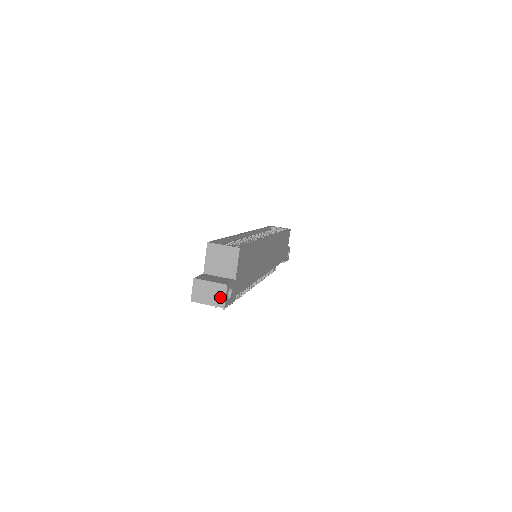
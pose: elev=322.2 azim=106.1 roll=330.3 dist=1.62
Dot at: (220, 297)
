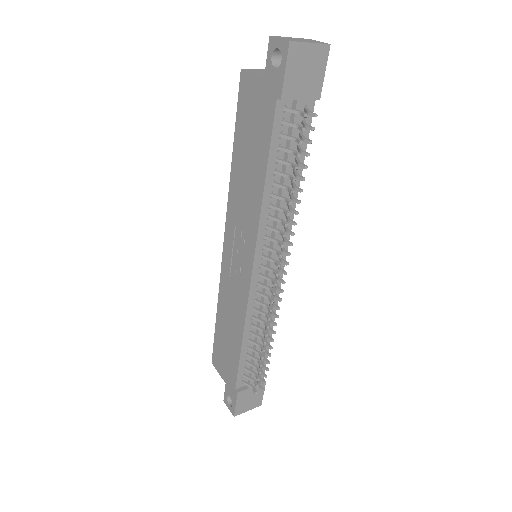
Dot at: (315, 41)
